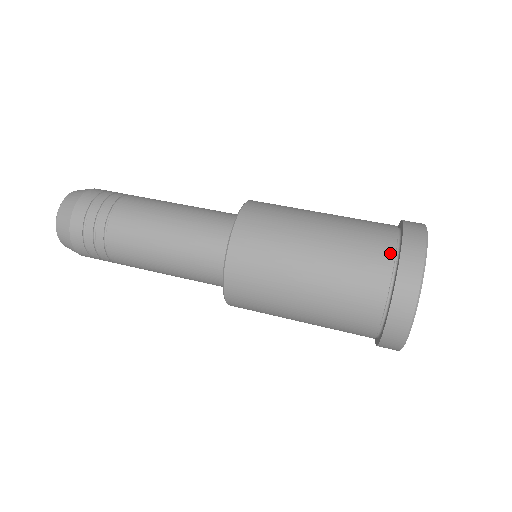
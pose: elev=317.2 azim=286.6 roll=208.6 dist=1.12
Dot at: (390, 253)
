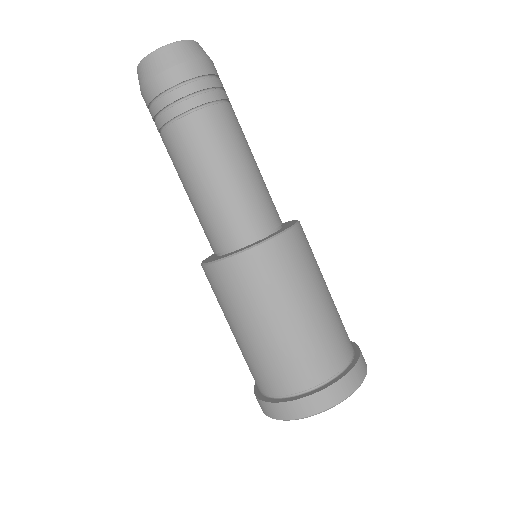
Dot at: (276, 392)
